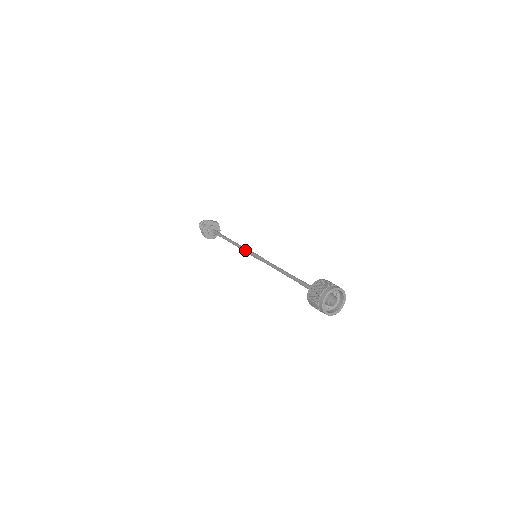
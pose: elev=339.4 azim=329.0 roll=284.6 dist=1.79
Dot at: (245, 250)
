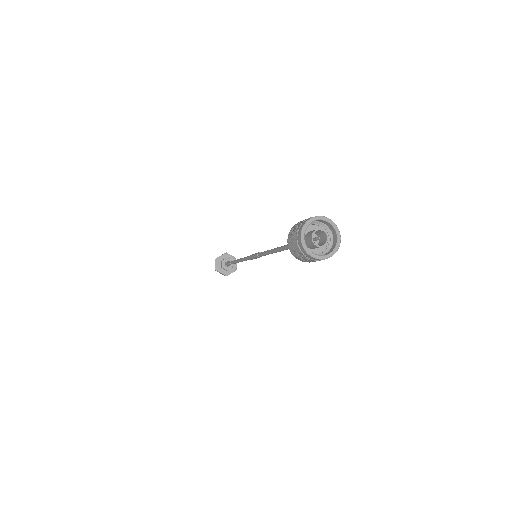
Dot at: (247, 256)
